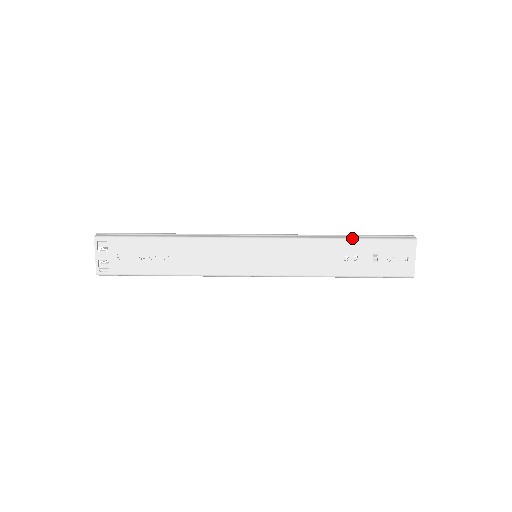
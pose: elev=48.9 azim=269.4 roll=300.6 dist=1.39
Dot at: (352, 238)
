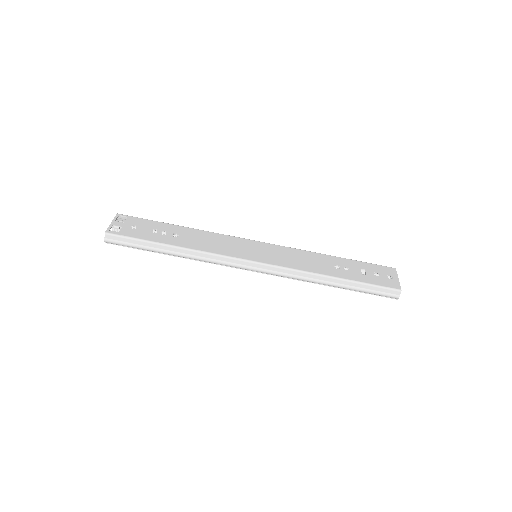
Dot at: (340, 257)
